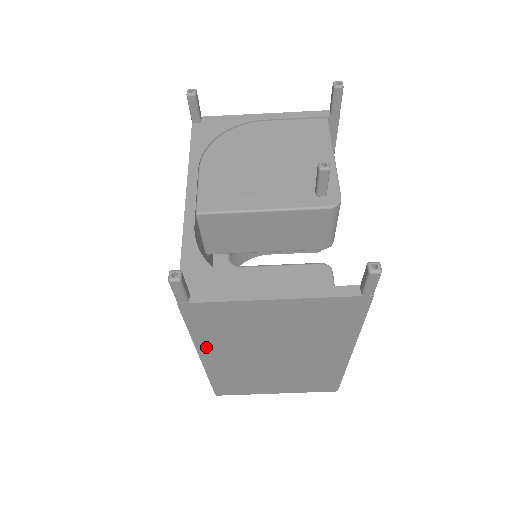
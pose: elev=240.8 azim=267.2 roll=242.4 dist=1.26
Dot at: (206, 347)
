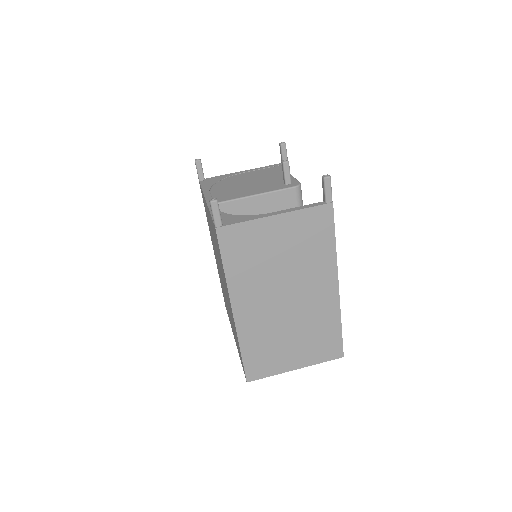
Dot at: (236, 289)
